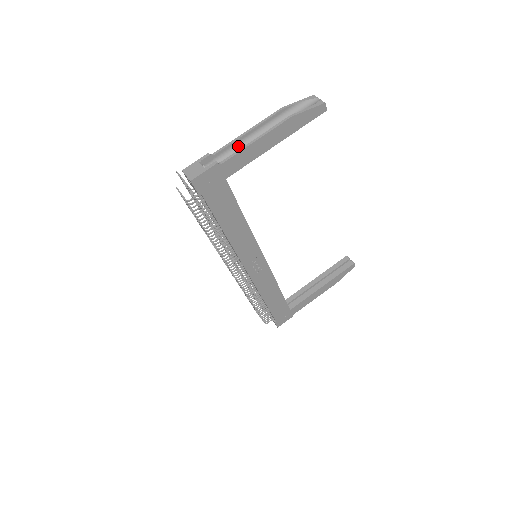
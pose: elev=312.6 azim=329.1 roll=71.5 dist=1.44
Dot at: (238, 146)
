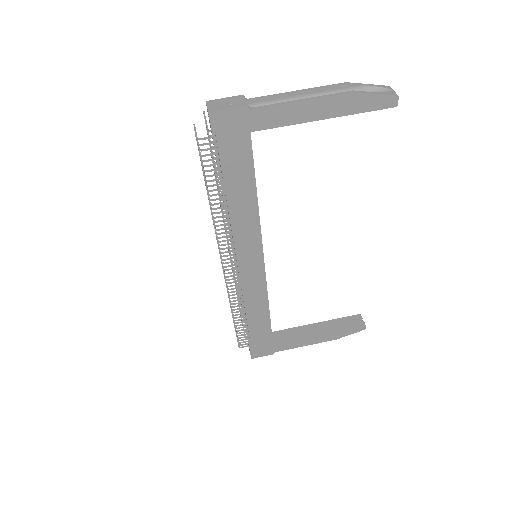
Dot at: occluded
